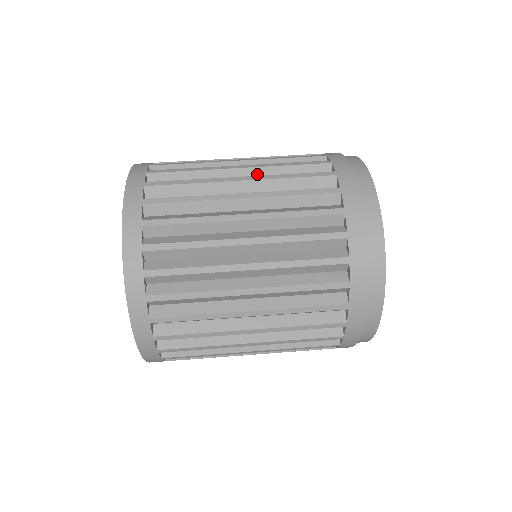
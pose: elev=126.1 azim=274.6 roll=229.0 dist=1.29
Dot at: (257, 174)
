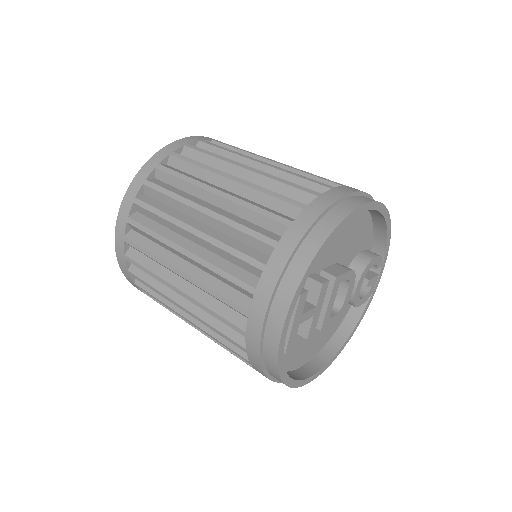
Dot at: (239, 191)
